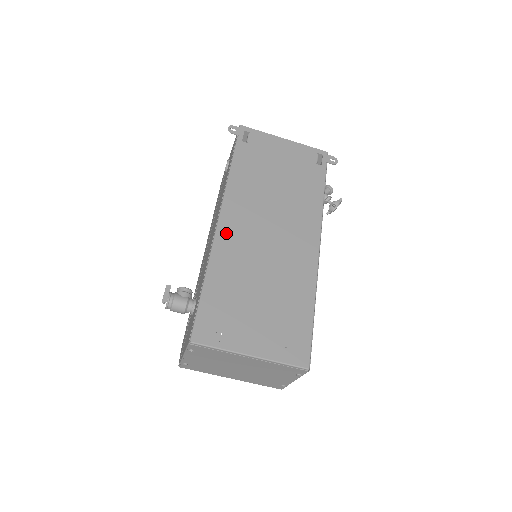
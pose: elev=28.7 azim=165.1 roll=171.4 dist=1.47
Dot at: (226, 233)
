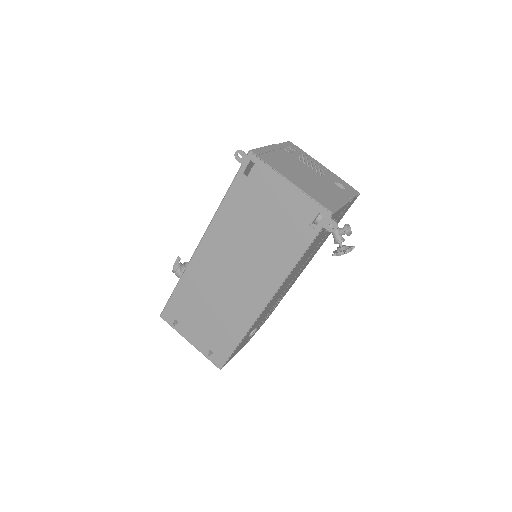
Dot at: (200, 260)
